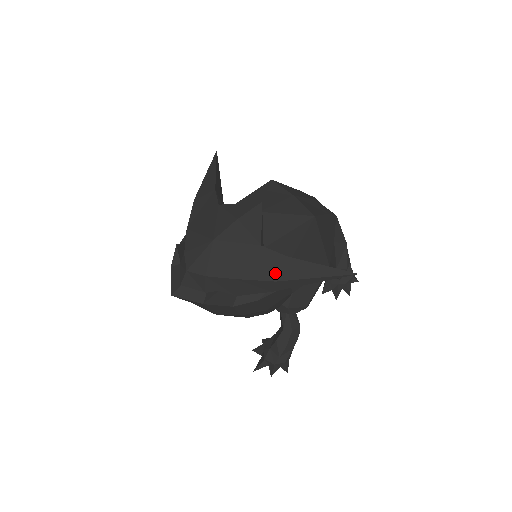
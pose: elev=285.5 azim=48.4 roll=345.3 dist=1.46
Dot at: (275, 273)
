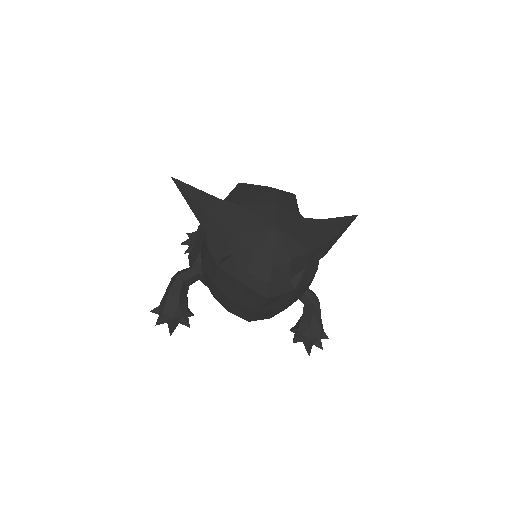
Dot at: (326, 234)
